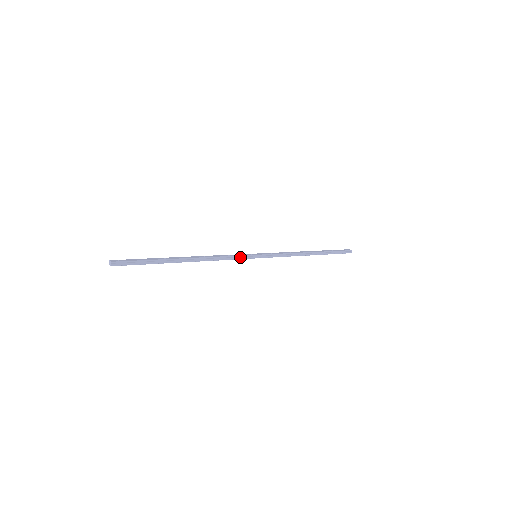
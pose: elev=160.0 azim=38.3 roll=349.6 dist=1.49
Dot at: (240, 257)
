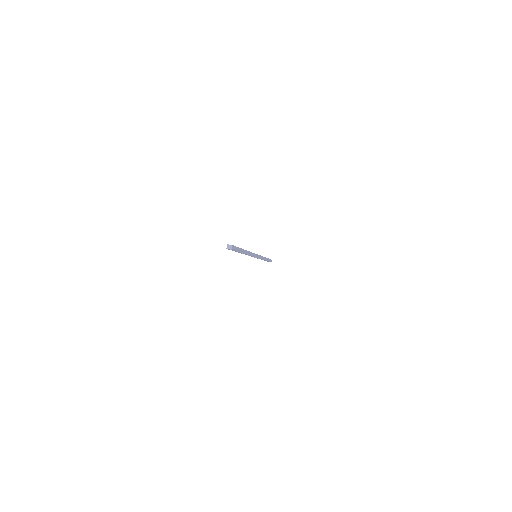
Dot at: (254, 255)
